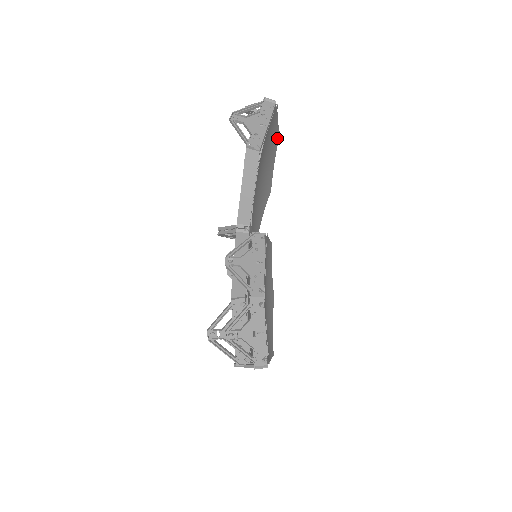
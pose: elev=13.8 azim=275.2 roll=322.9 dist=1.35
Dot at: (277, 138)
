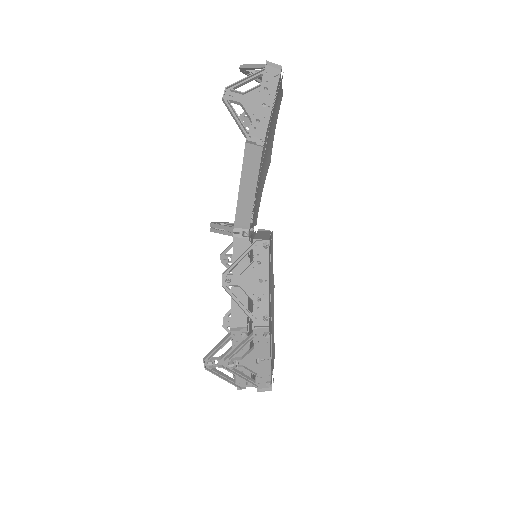
Dot at: (280, 101)
